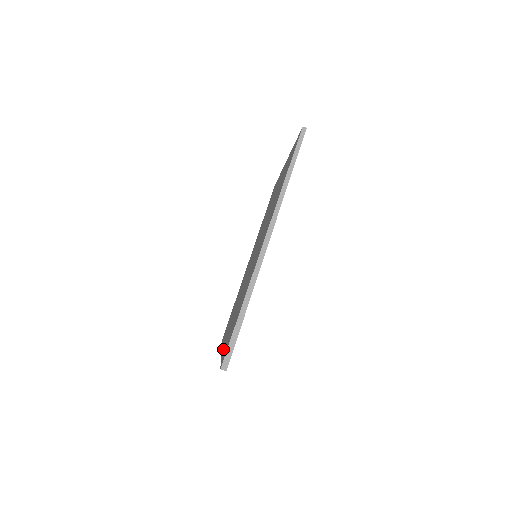
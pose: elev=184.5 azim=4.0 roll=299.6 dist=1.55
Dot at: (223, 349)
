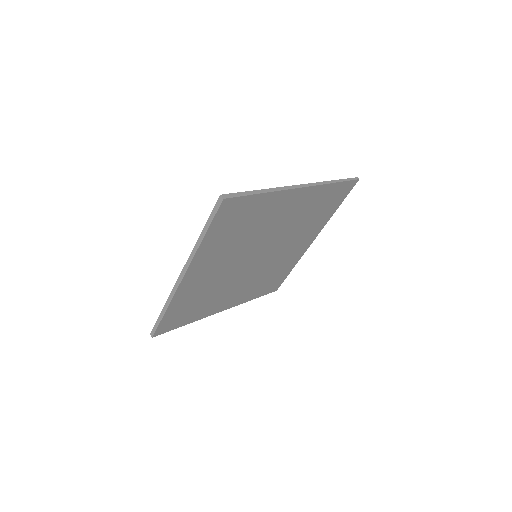
Dot at: occluded
